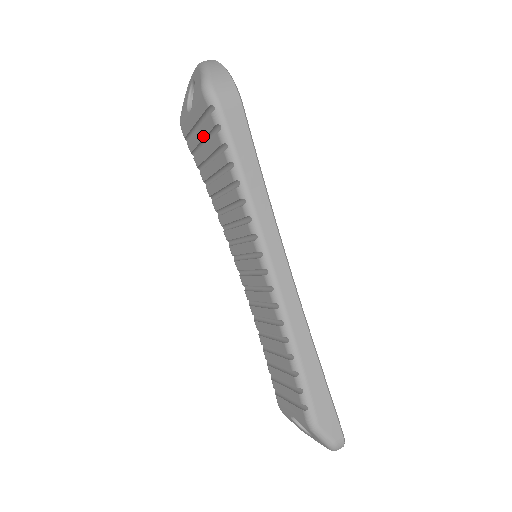
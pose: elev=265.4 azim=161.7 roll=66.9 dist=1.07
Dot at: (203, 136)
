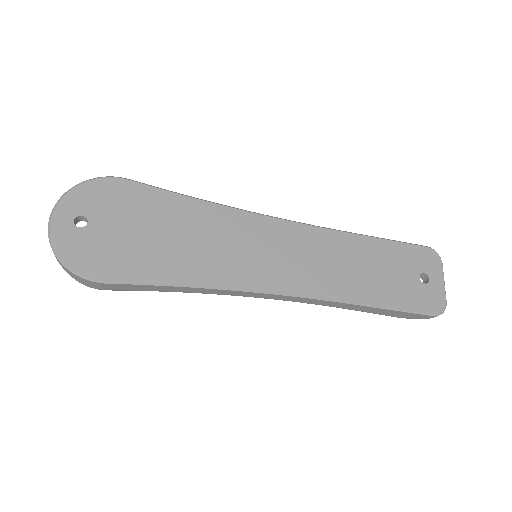
Dot at: occluded
